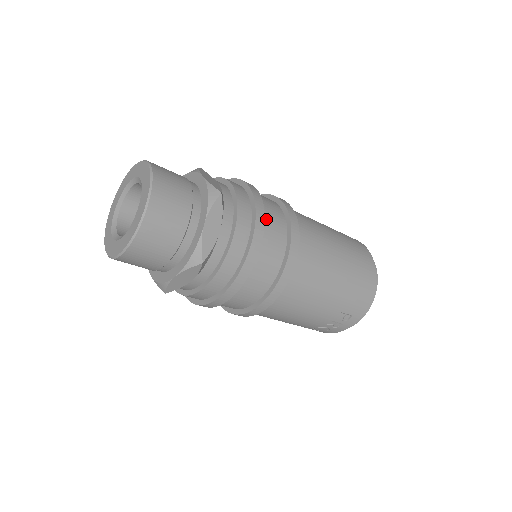
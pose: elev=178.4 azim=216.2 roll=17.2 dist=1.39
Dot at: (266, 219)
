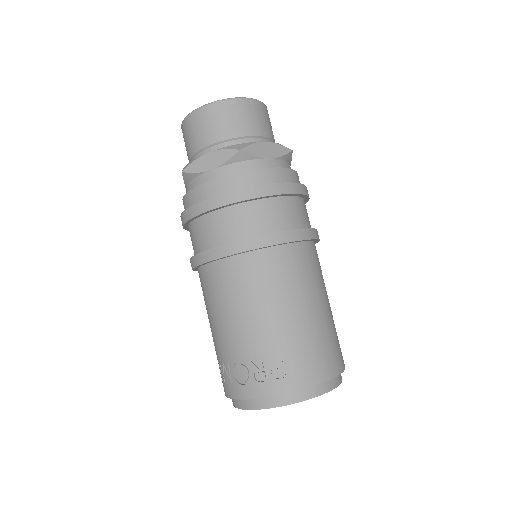
Dot at: (301, 203)
